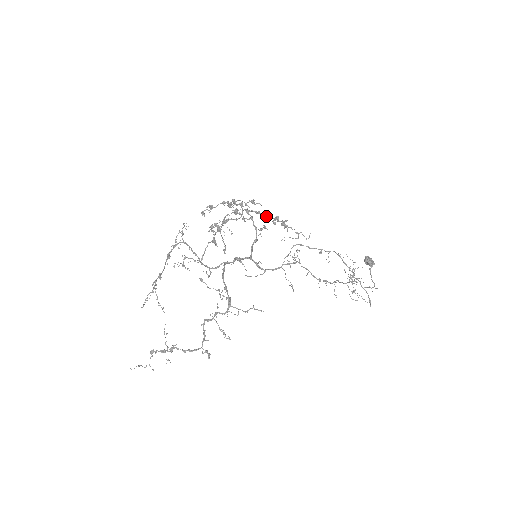
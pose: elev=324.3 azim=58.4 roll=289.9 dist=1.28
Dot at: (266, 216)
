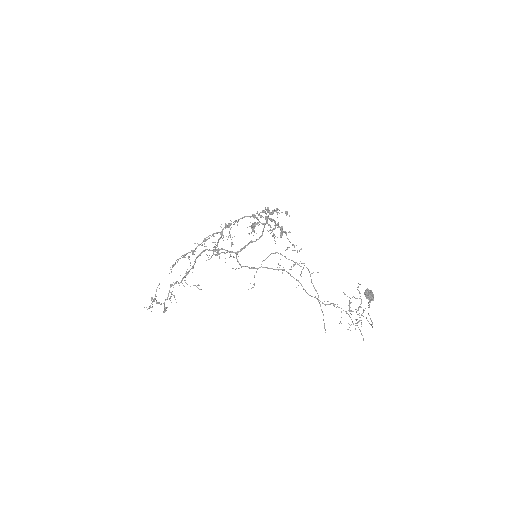
Dot at: (277, 225)
